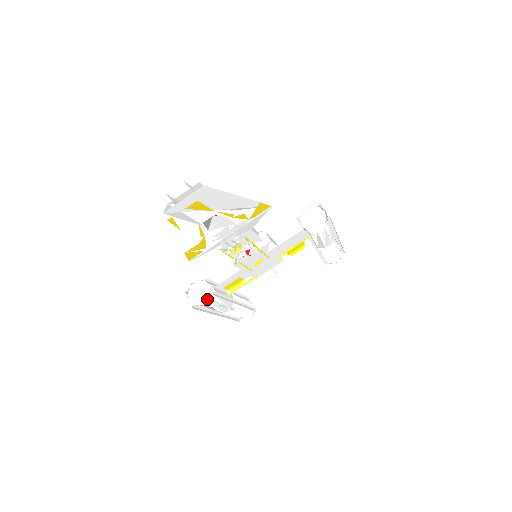
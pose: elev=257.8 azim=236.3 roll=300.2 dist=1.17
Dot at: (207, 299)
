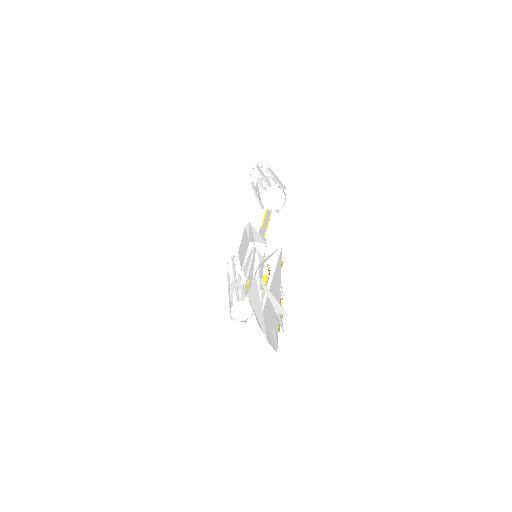
Dot at: (251, 310)
